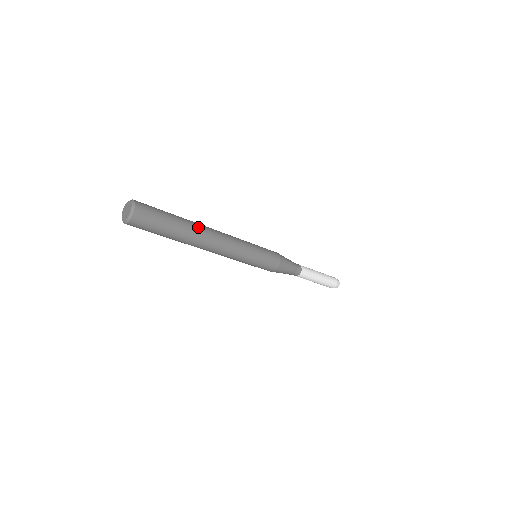
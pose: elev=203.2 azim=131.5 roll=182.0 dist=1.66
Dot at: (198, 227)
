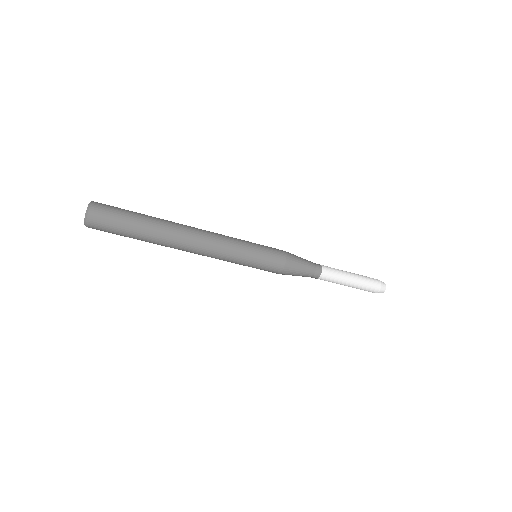
Dot at: (170, 225)
